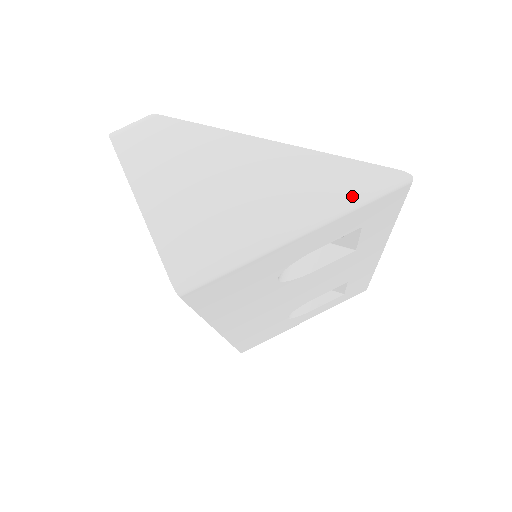
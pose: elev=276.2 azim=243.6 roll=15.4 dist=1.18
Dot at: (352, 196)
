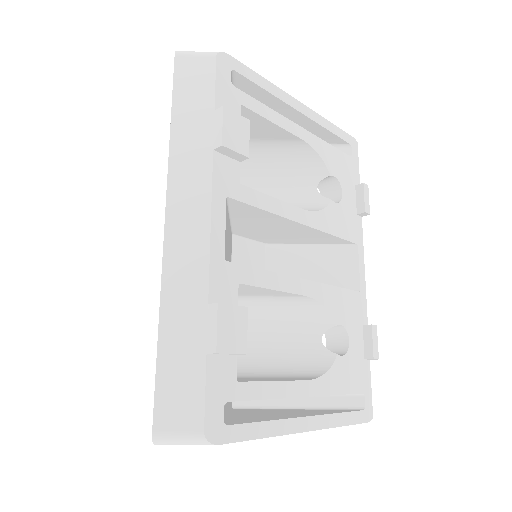
Dot at: occluded
